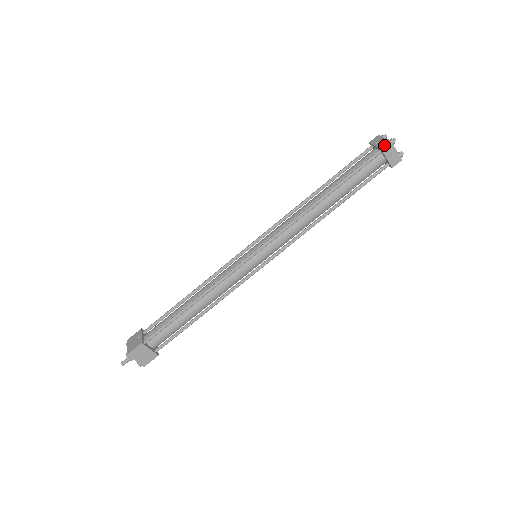
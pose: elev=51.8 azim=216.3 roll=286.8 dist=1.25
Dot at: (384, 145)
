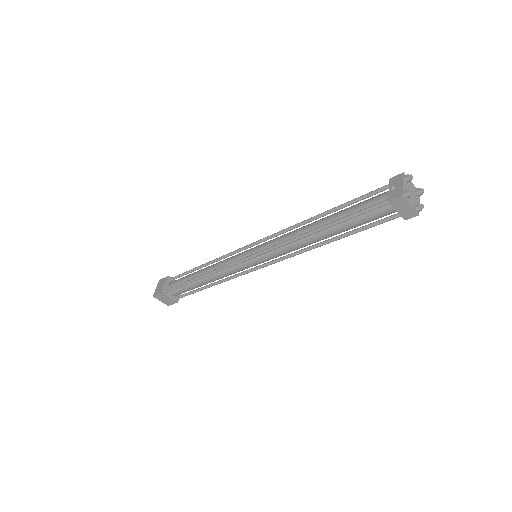
Dot at: (393, 198)
